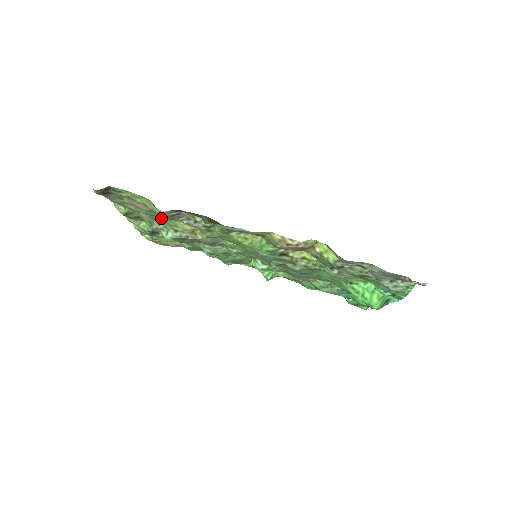
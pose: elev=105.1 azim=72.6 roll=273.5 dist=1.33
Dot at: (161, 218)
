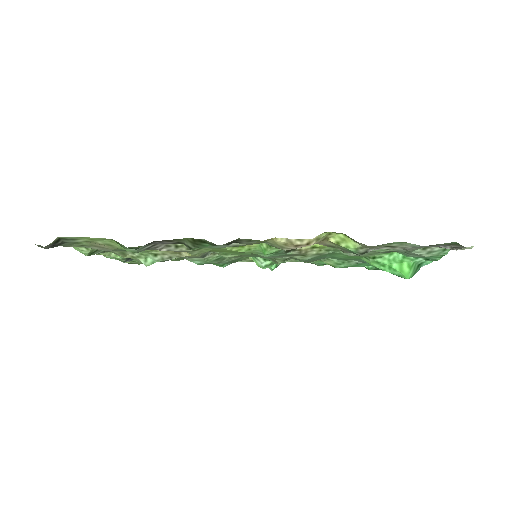
Dot at: occluded
